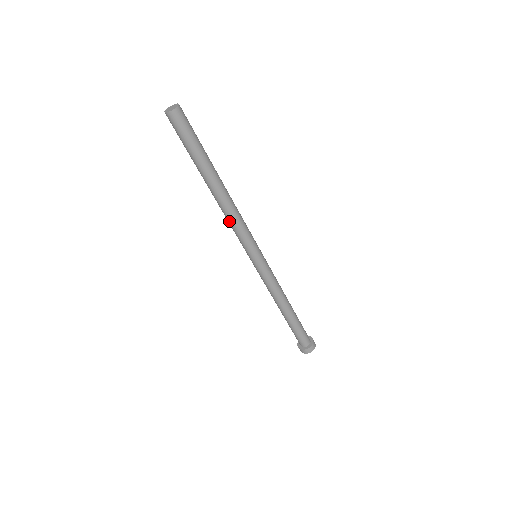
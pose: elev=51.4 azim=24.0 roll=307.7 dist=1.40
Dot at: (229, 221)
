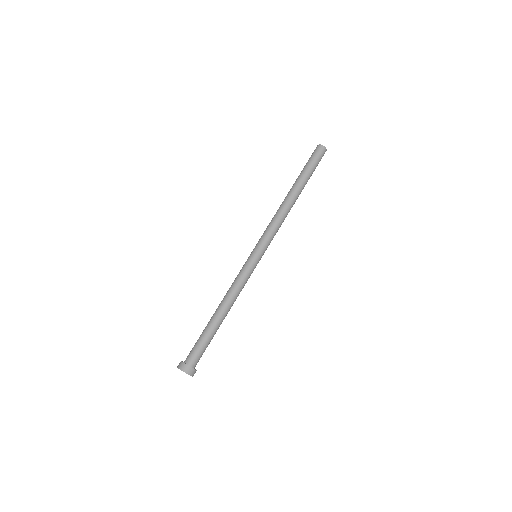
Dot at: (273, 218)
